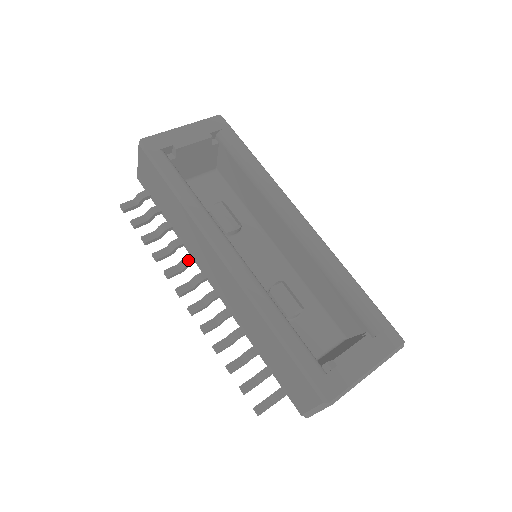
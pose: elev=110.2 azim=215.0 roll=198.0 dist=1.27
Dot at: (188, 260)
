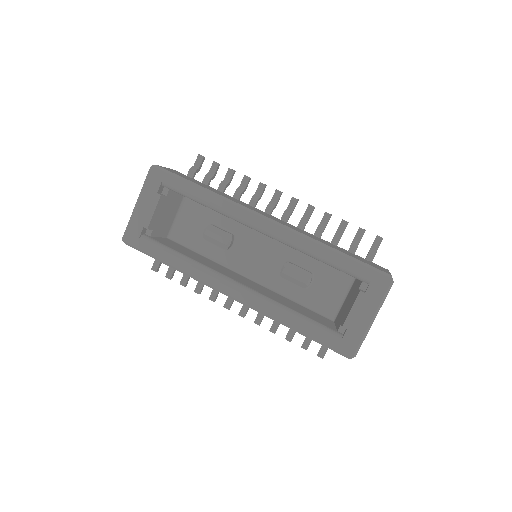
Dot at: occluded
